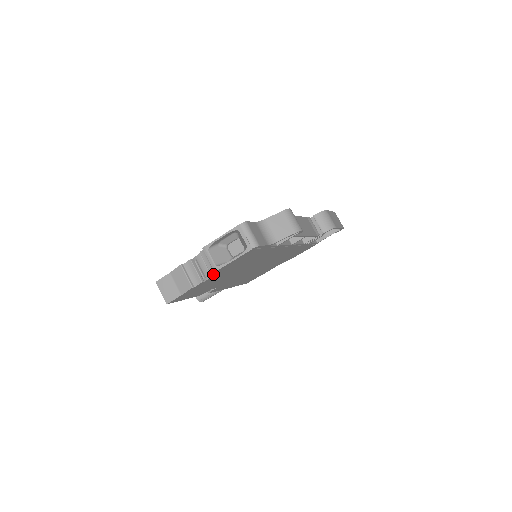
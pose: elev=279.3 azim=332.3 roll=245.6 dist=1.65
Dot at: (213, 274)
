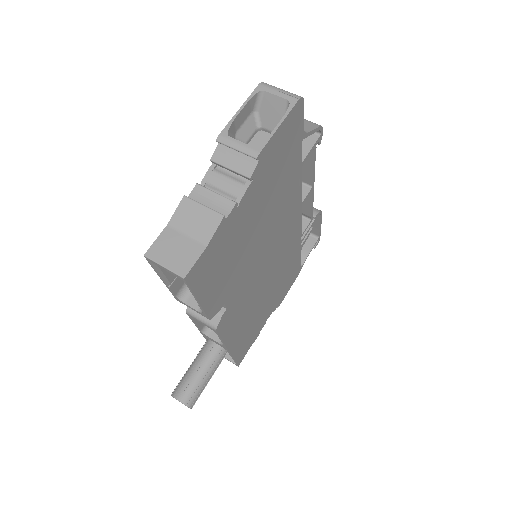
Dot at: (252, 173)
